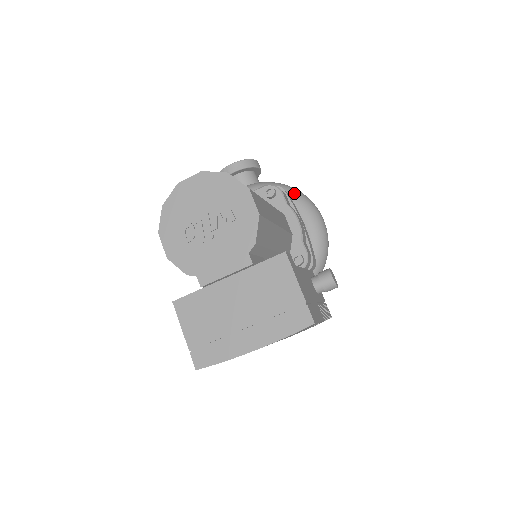
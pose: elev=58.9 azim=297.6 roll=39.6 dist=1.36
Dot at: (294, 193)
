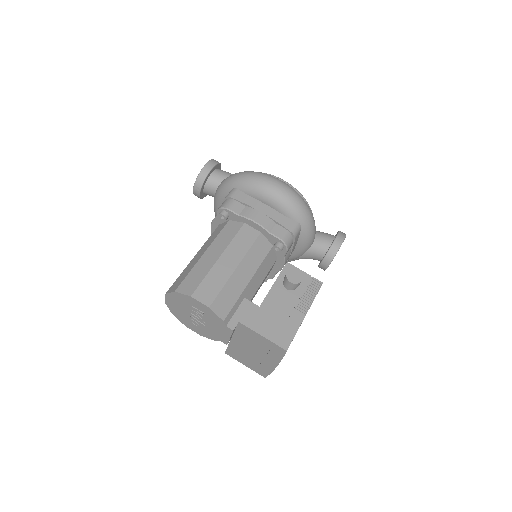
Dot at: (242, 186)
